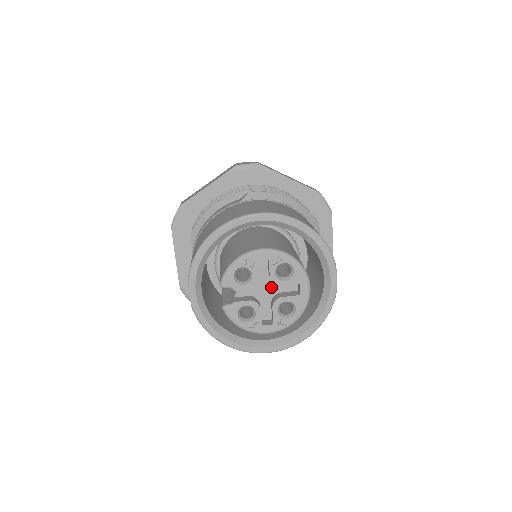
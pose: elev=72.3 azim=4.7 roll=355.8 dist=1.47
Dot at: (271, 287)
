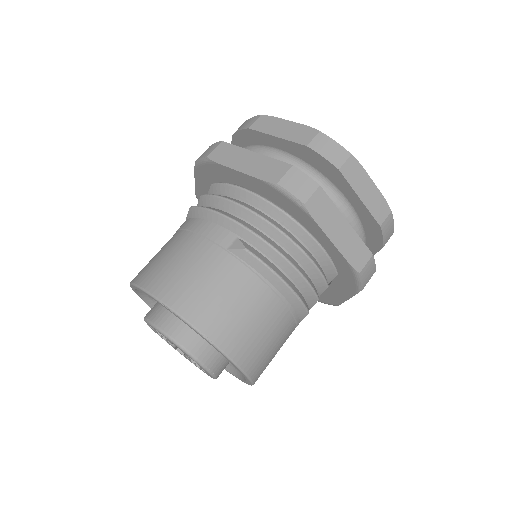
Dot at: occluded
